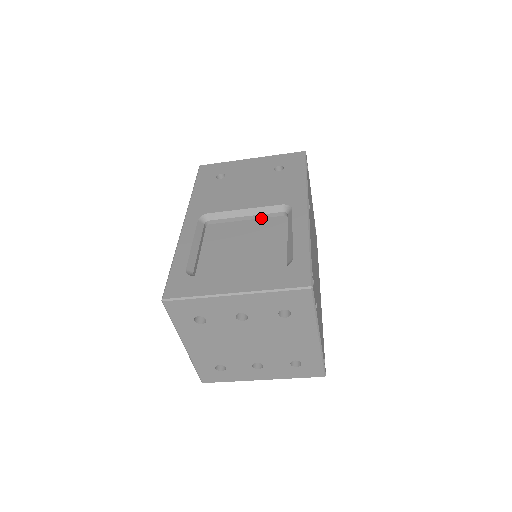
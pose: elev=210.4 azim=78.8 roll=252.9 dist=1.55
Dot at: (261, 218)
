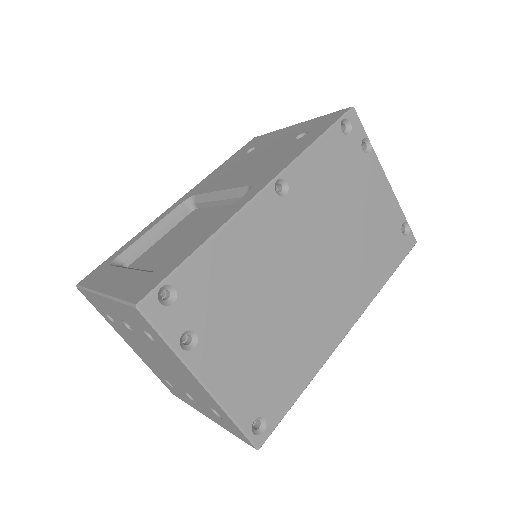
Dot at: (232, 204)
